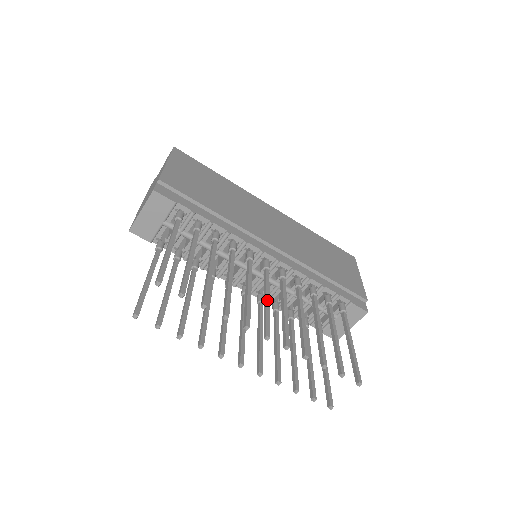
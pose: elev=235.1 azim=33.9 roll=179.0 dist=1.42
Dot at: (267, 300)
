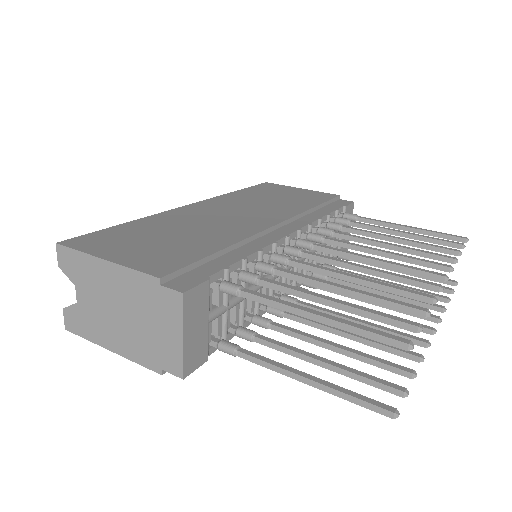
Dot at: (377, 260)
